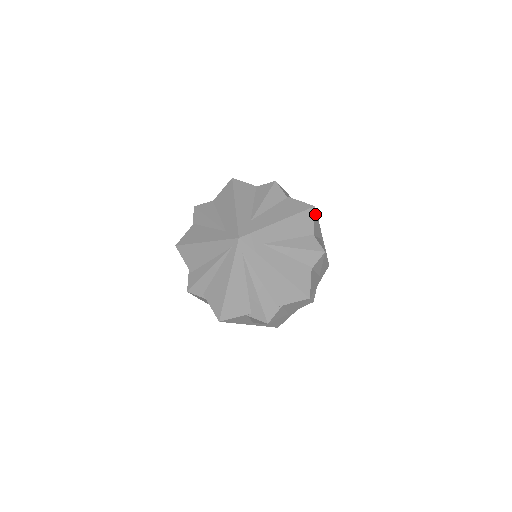
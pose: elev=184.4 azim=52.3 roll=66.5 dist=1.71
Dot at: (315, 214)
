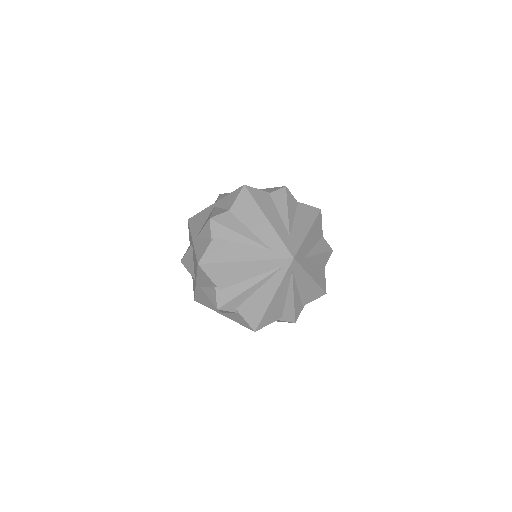
Dot at: occluded
